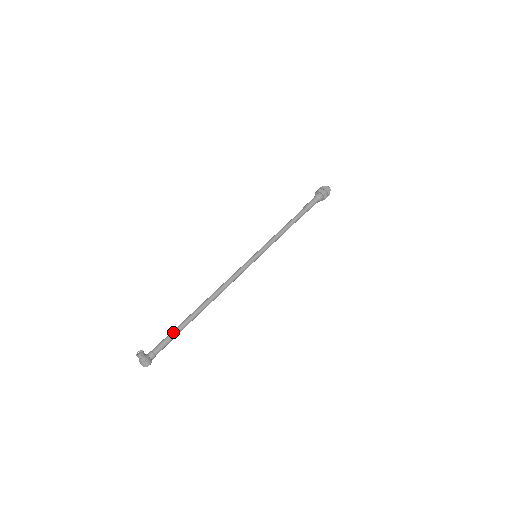
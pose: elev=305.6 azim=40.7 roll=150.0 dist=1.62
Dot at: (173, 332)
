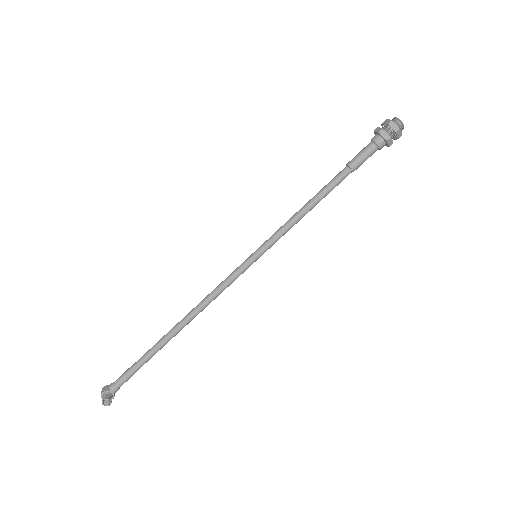
Dot at: (141, 366)
